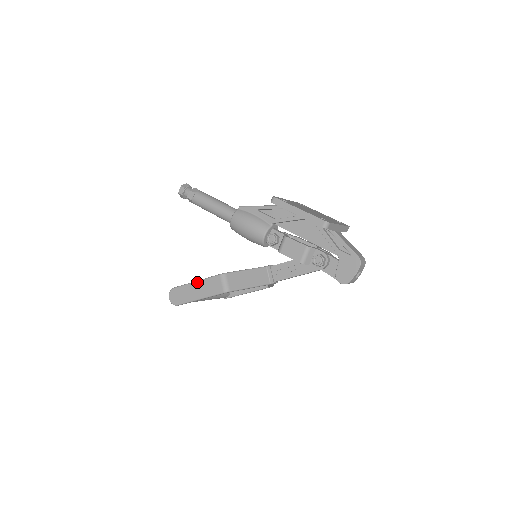
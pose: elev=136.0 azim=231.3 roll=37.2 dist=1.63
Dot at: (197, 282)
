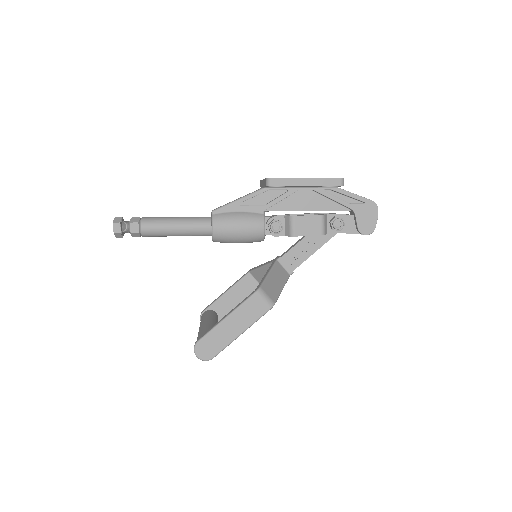
Dot at: (229, 317)
